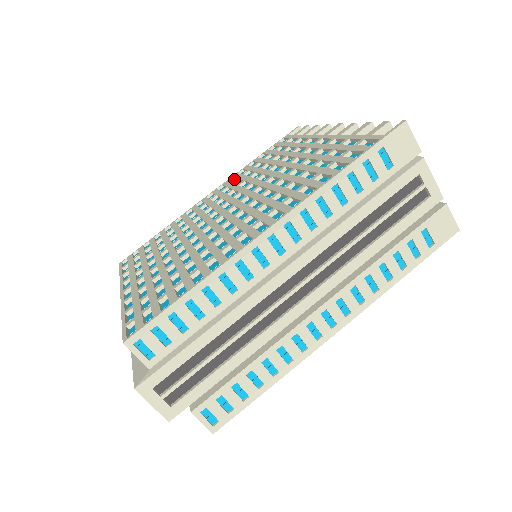
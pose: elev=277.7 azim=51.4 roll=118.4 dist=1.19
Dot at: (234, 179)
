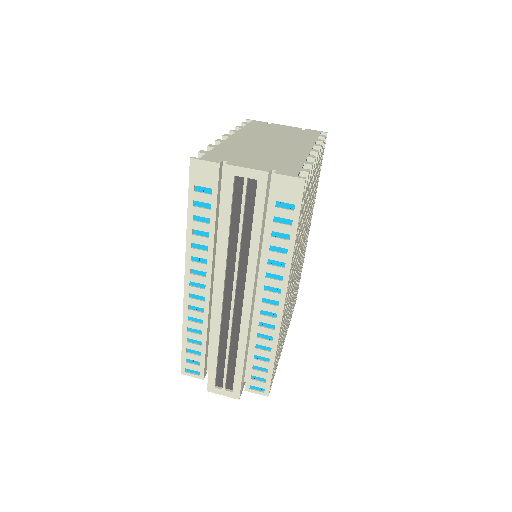
Dot at: occluded
